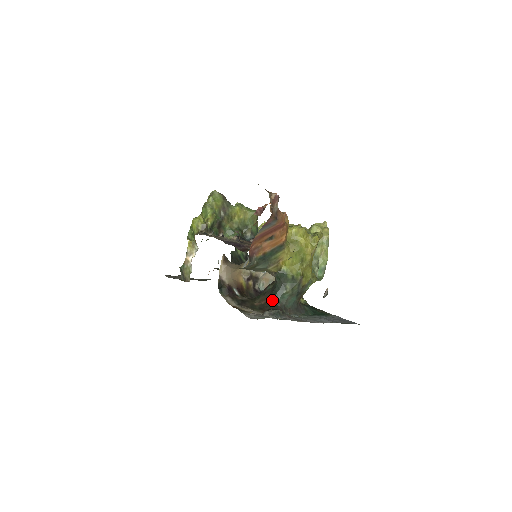
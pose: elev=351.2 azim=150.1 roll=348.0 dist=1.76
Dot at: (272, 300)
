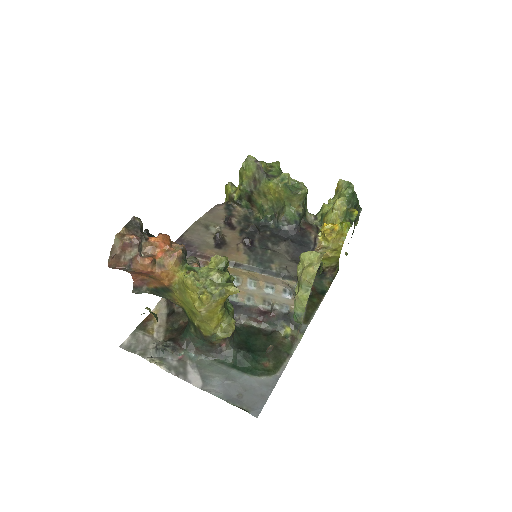
Dot at: (184, 330)
